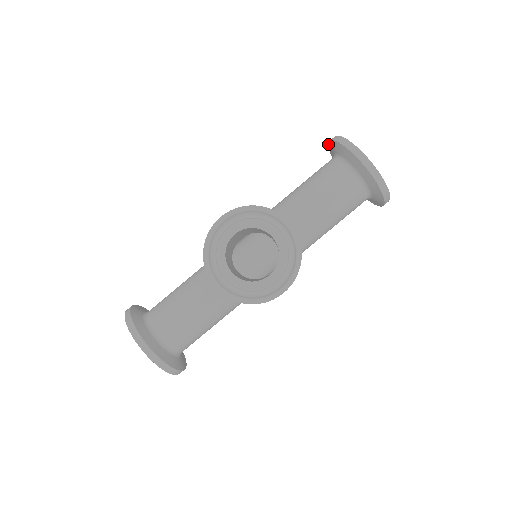
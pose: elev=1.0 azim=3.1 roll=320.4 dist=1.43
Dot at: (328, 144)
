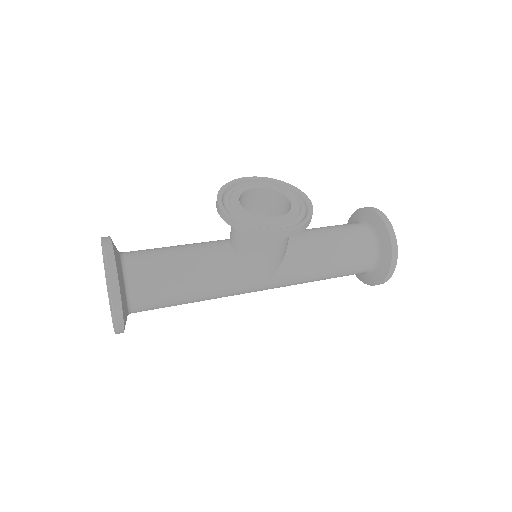
Dot at: occluded
